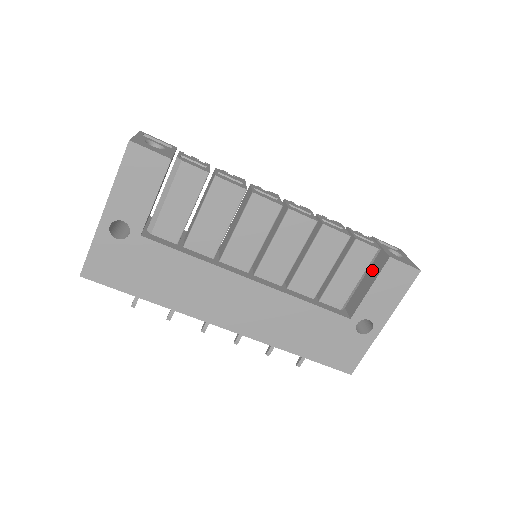
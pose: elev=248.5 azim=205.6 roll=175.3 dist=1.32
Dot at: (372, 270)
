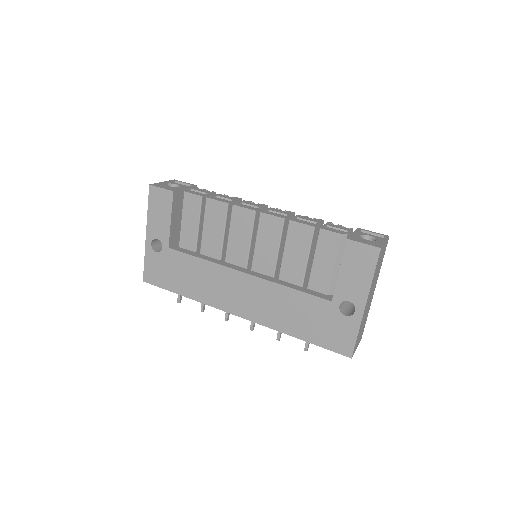
Dot at: occluded
